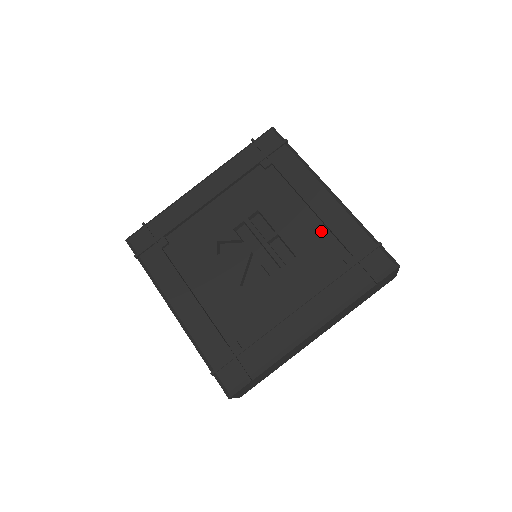
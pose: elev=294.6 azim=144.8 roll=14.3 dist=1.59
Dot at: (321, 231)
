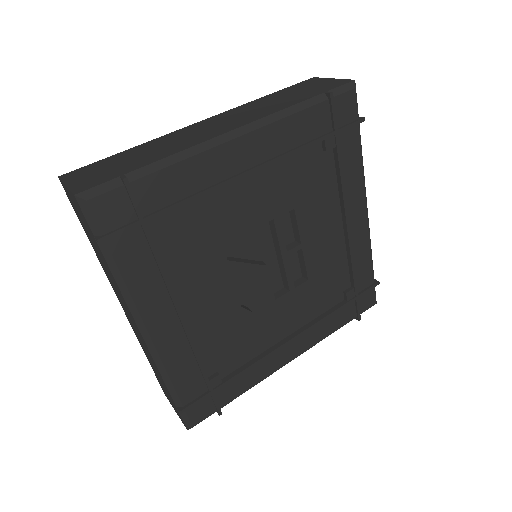
Dot at: (341, 255)
